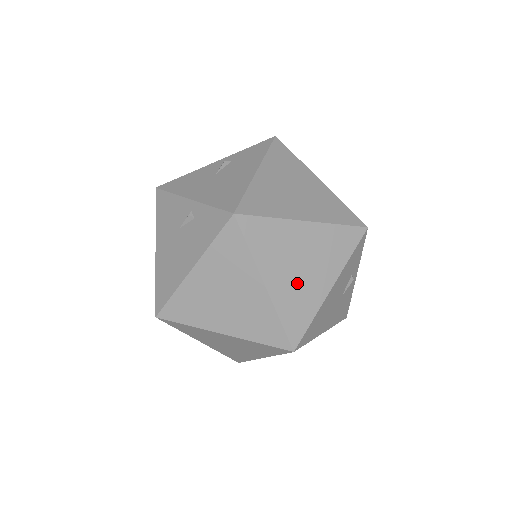
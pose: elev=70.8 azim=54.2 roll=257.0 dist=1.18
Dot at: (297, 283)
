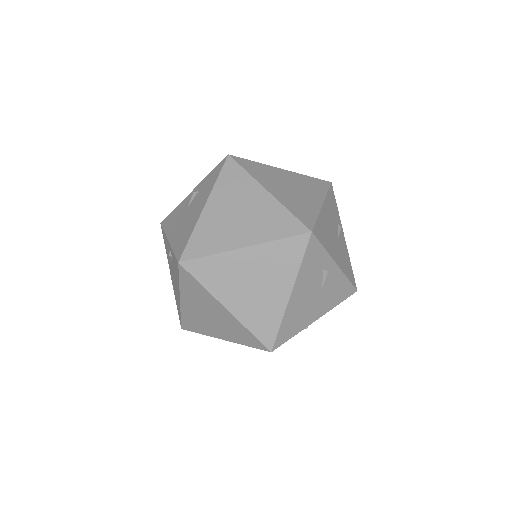
Dot at: (293, 195)
